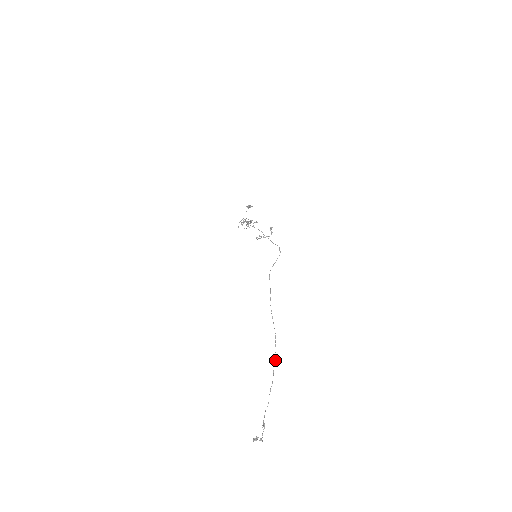
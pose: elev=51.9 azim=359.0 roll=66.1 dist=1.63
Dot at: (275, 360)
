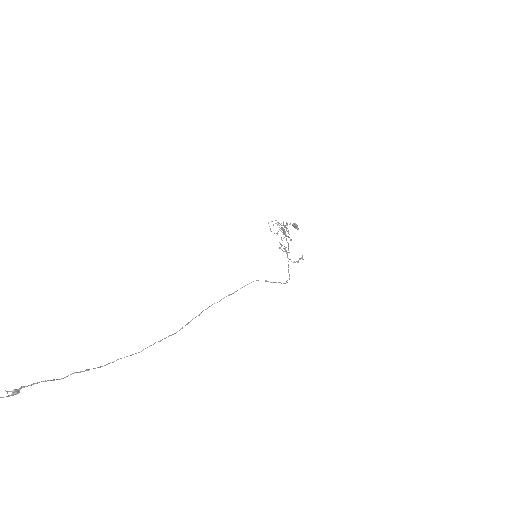
Dot at: (138, 352)
